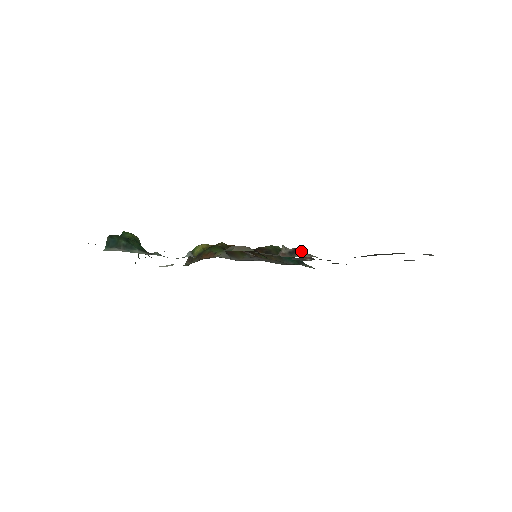
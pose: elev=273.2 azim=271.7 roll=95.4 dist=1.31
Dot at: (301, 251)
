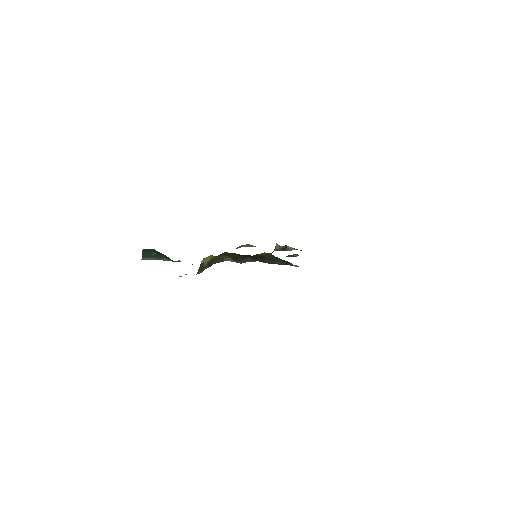
Dot at: (290, 247)
